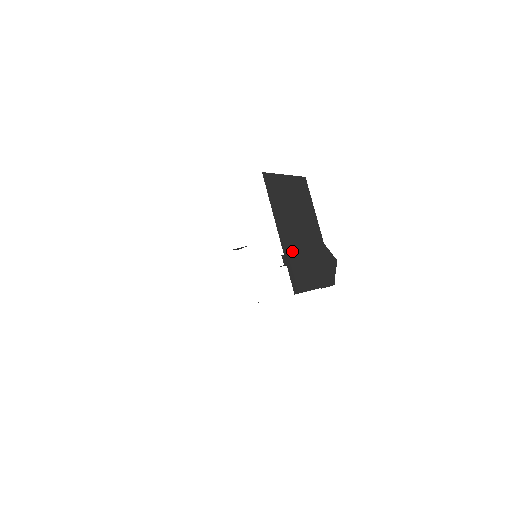
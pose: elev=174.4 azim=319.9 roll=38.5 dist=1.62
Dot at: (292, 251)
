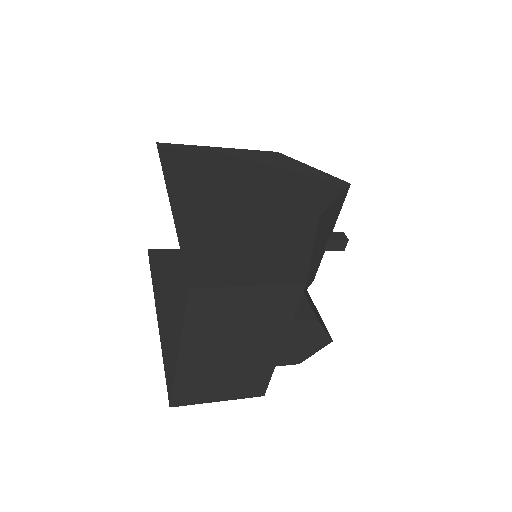
Dot at: (196, 371)
